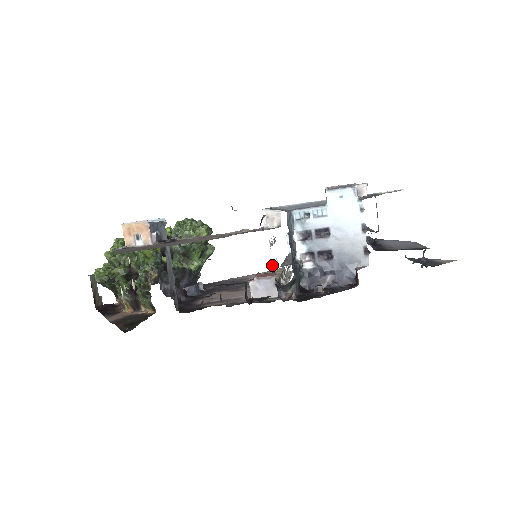
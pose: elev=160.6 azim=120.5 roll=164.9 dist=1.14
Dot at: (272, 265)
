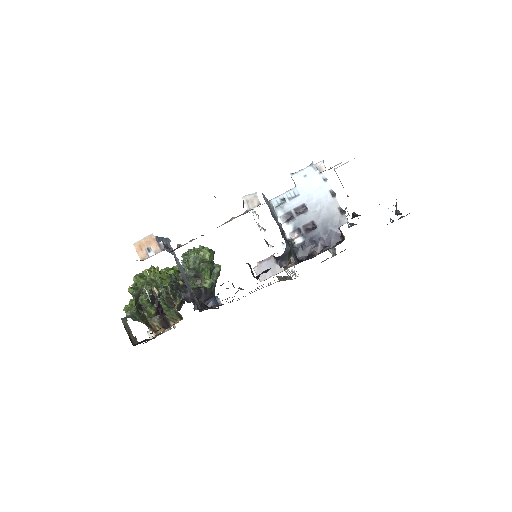
Dot at: (266, 243)
